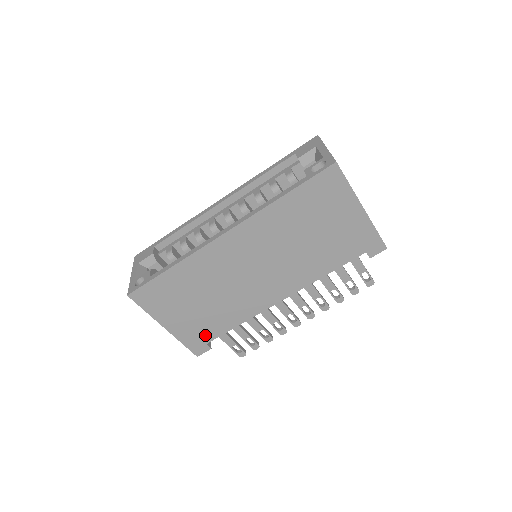
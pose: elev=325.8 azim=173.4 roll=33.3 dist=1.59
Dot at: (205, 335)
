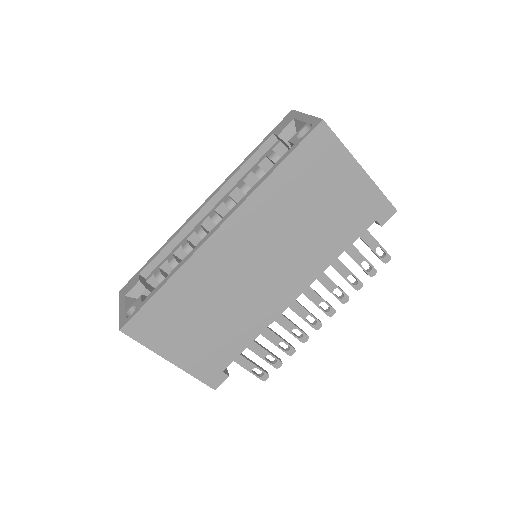
Dot at: (219, 361)
